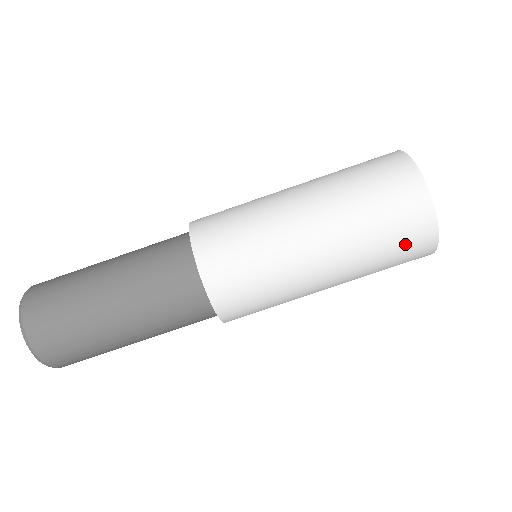
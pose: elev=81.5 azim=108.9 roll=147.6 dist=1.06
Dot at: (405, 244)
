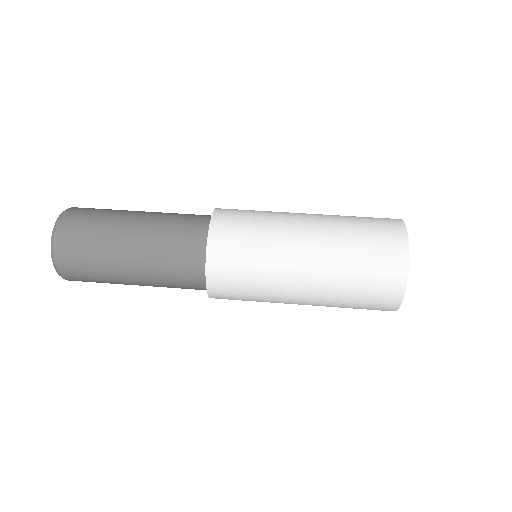
Dot at: (376, 221)
